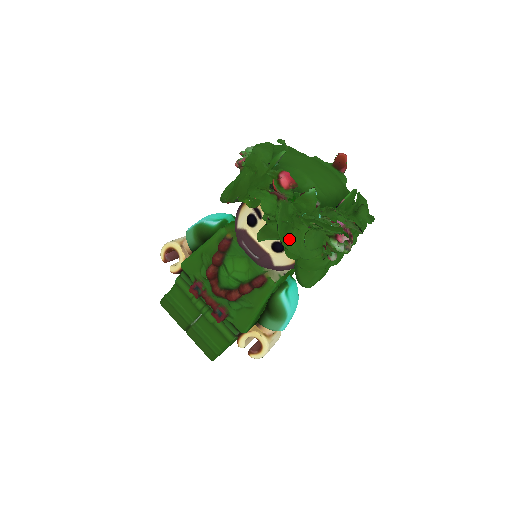
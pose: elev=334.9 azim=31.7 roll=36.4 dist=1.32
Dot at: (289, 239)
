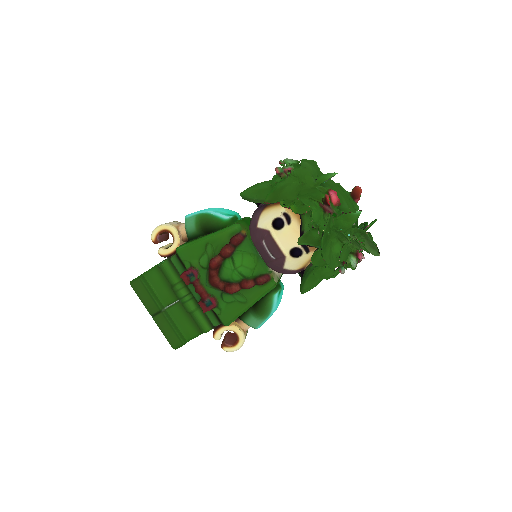
Dot at: (325, 248)
